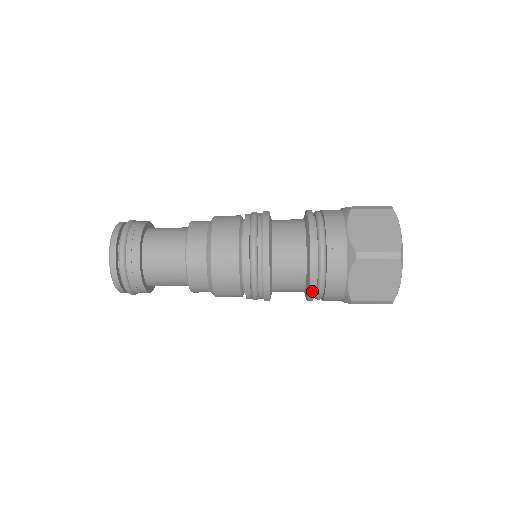
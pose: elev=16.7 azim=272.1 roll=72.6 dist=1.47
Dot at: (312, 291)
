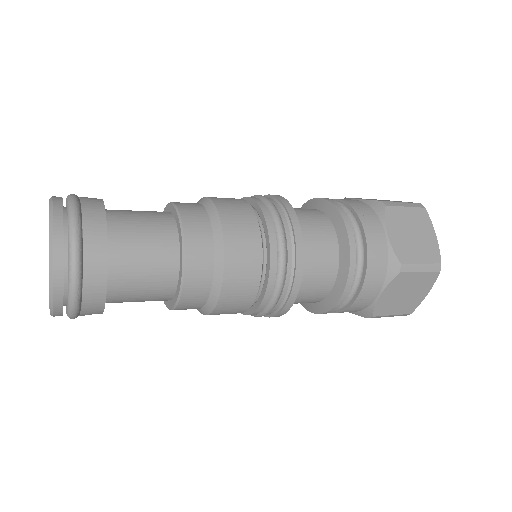
Dot at: (336, 307)
